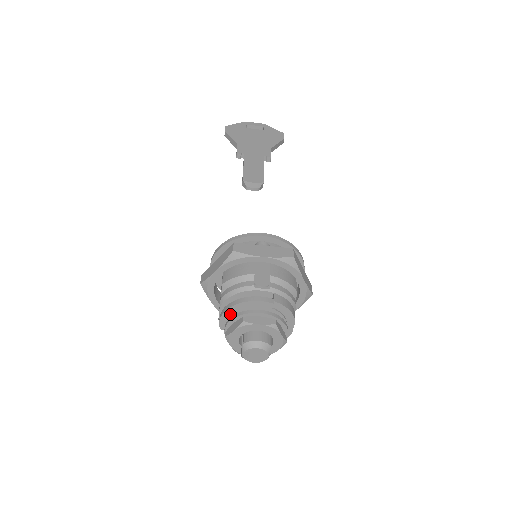
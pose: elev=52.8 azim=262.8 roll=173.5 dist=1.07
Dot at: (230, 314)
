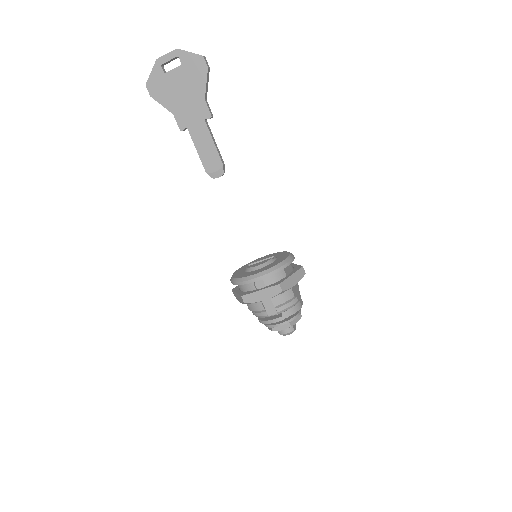
Dot at: occluded
